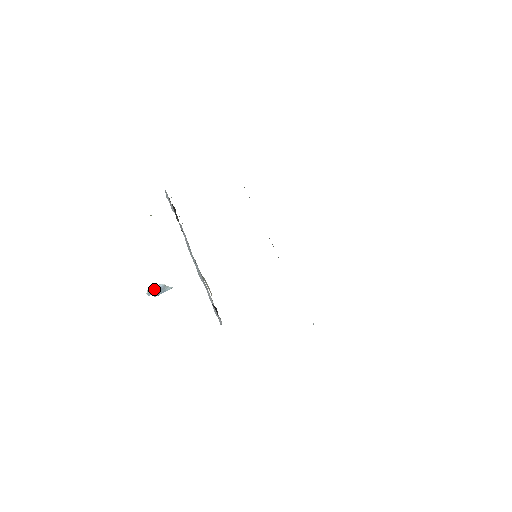
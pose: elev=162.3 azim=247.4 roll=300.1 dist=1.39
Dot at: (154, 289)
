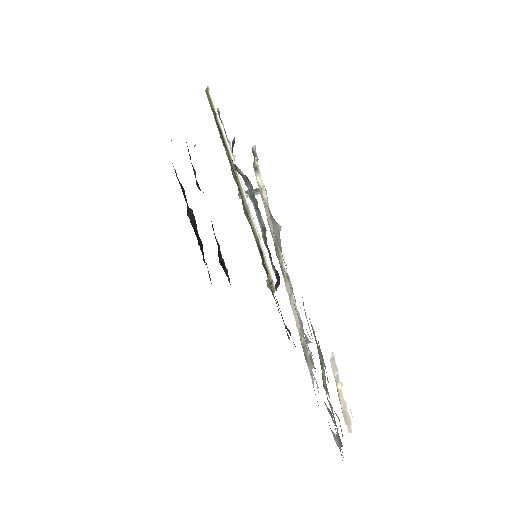
Dot at: occluded
